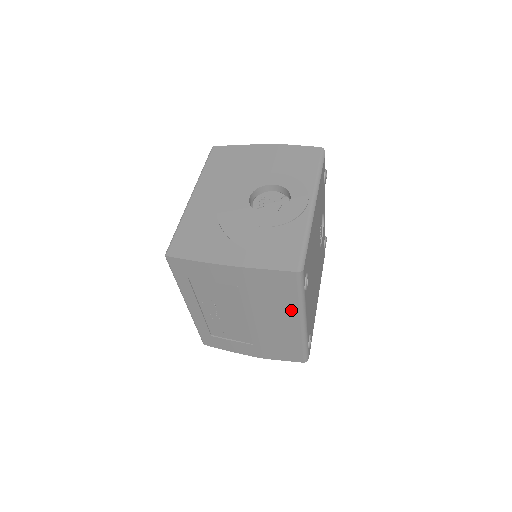
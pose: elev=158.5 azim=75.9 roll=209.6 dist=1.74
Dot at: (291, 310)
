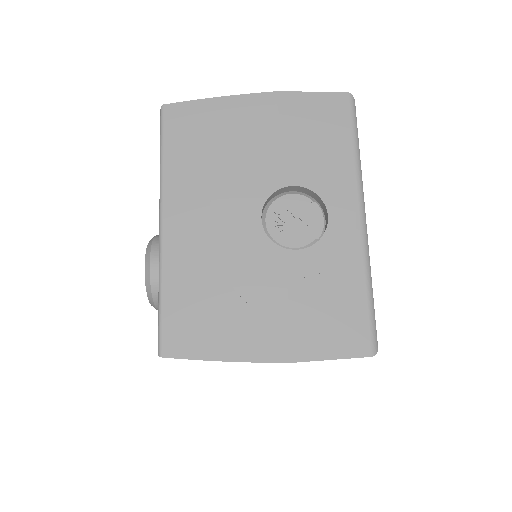
Dot at: occluded
